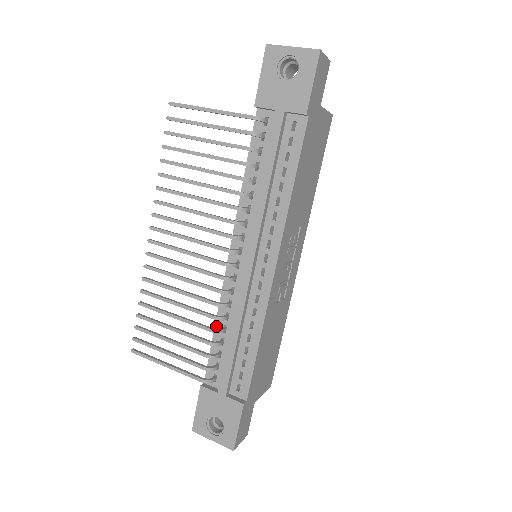
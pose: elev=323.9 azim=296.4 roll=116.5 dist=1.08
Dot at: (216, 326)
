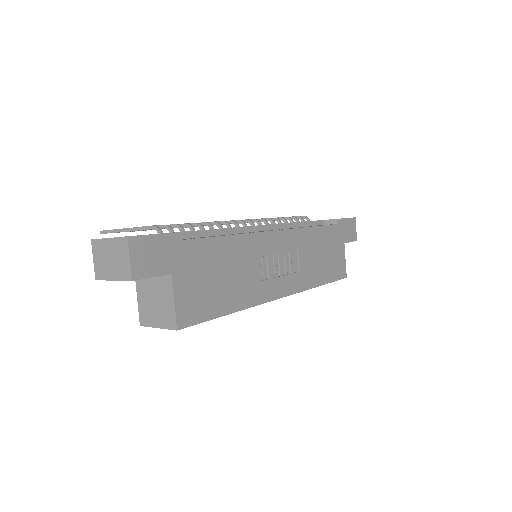
Dot at: occluded
